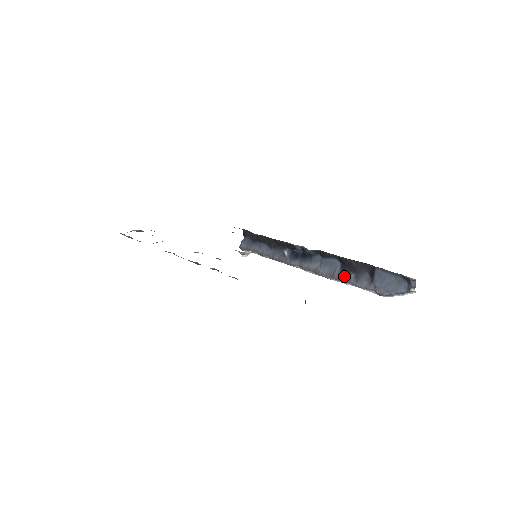
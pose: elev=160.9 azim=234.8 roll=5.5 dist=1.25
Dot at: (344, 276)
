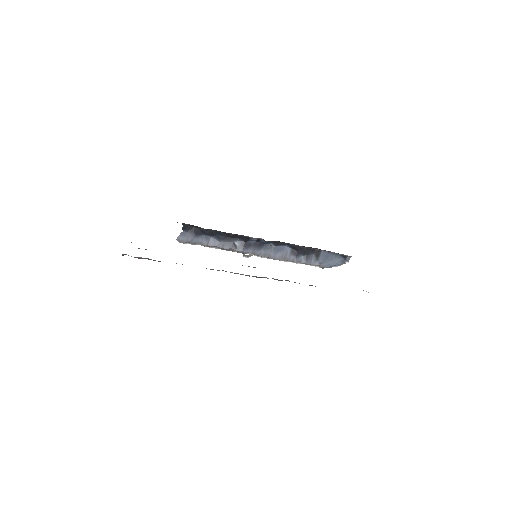
Dot at: (295, 258)
